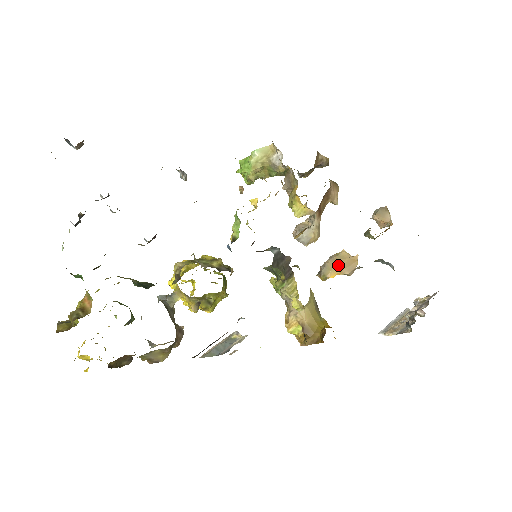
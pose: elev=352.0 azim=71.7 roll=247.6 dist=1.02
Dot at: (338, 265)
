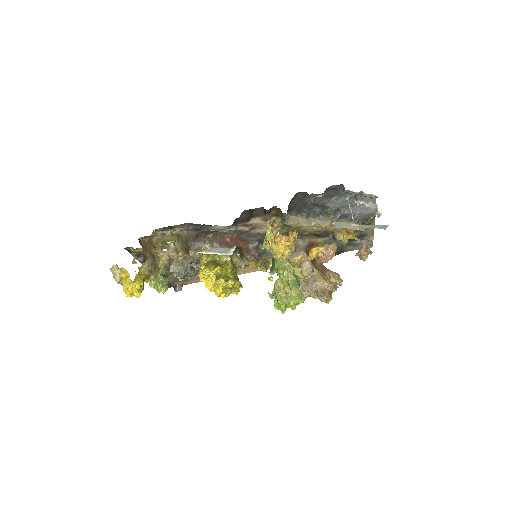
Dot at: occluded
